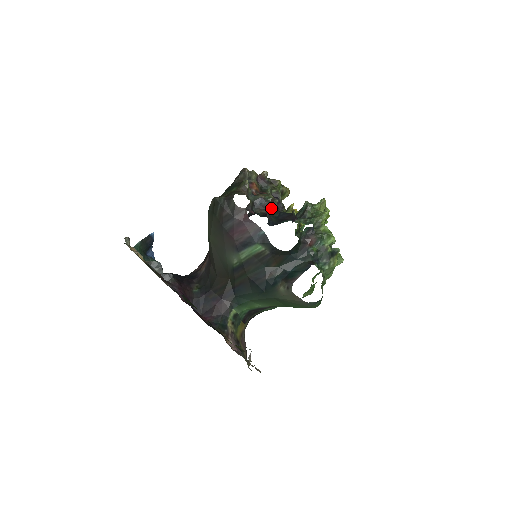
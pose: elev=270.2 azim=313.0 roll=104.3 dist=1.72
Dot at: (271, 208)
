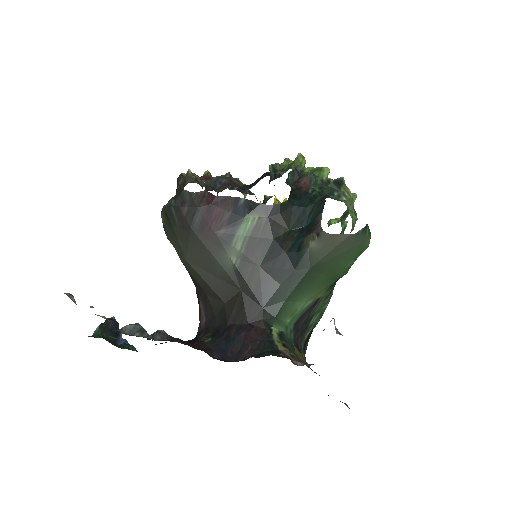
Dot at: (235, 183)
